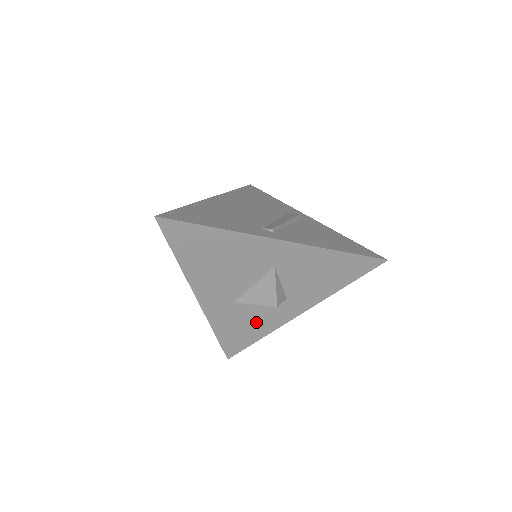
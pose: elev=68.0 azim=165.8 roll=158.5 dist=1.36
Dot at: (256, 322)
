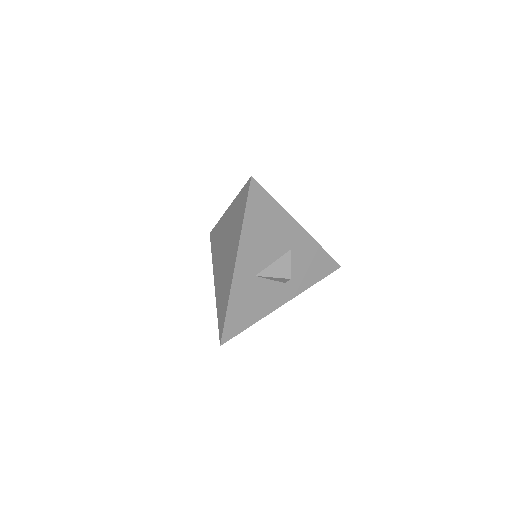
Dot at: (258, 303)
